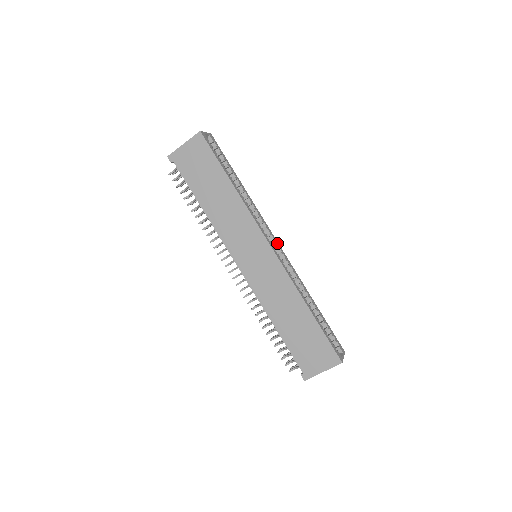
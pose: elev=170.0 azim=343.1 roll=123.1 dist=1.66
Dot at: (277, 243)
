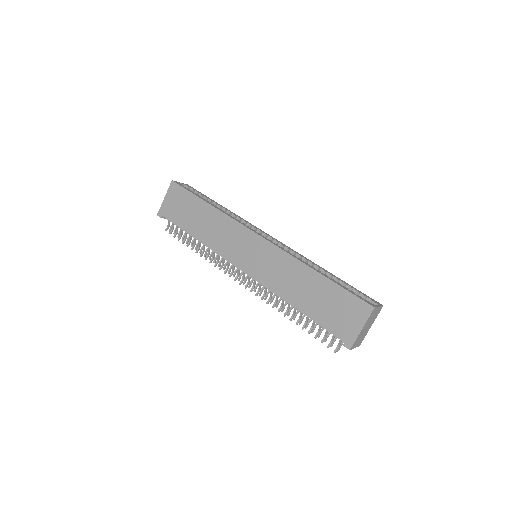
Dot at: (271, 237)
